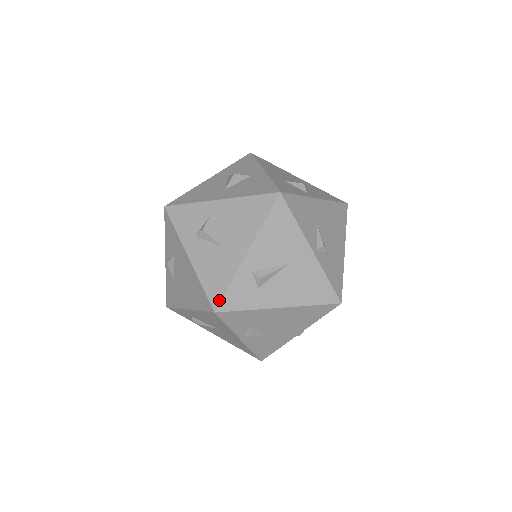
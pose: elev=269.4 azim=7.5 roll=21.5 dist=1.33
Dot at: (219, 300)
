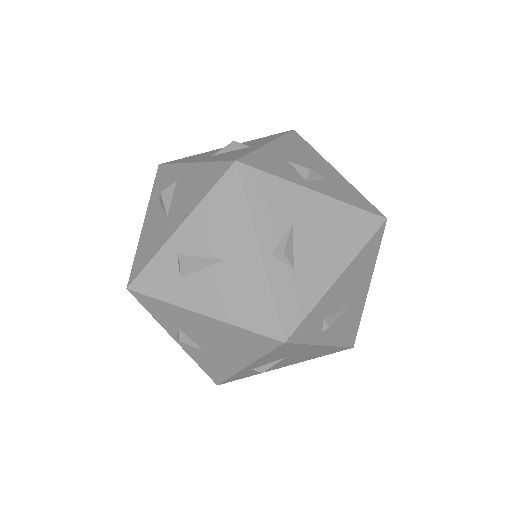
Dot at: (135, 276)
